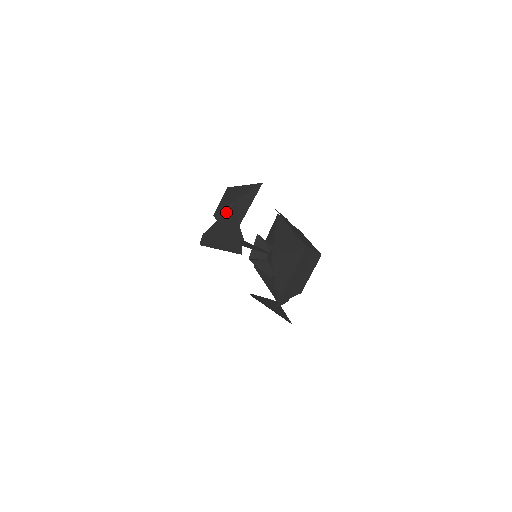
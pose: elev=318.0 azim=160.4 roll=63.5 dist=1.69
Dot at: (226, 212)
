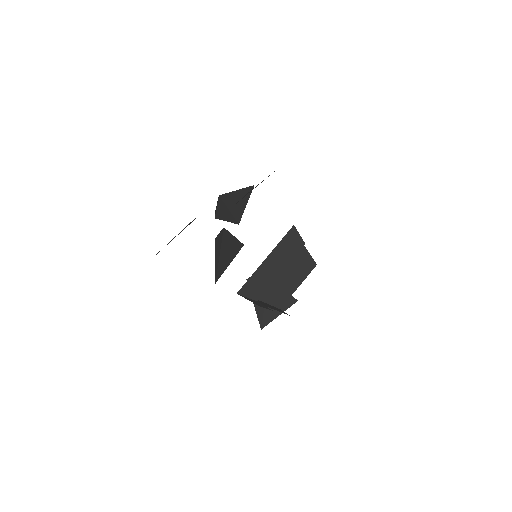
Dot at: occluded
